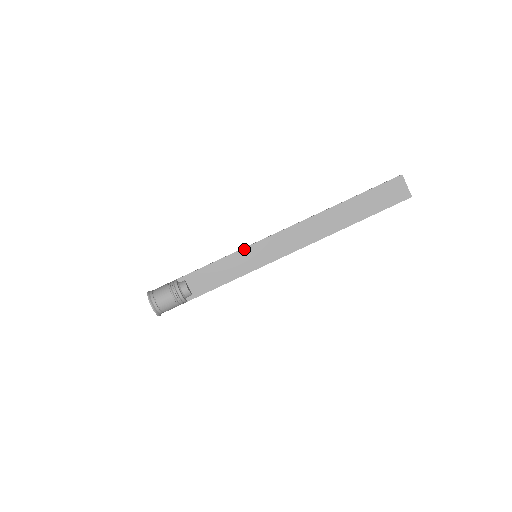
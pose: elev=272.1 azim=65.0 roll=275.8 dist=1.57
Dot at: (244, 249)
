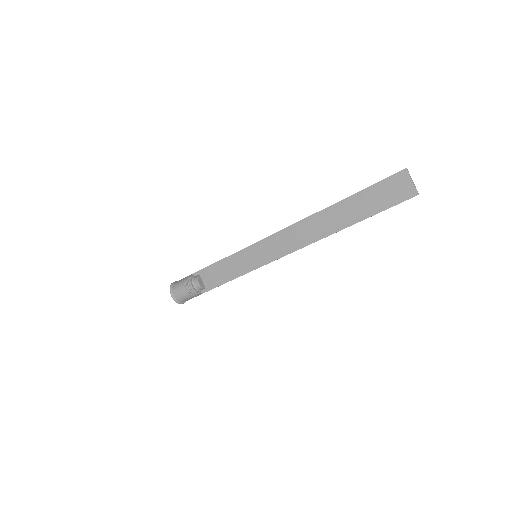
Dot at: (245, 249)
